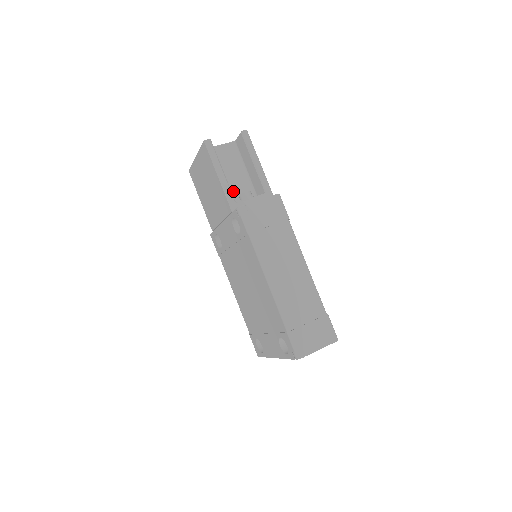
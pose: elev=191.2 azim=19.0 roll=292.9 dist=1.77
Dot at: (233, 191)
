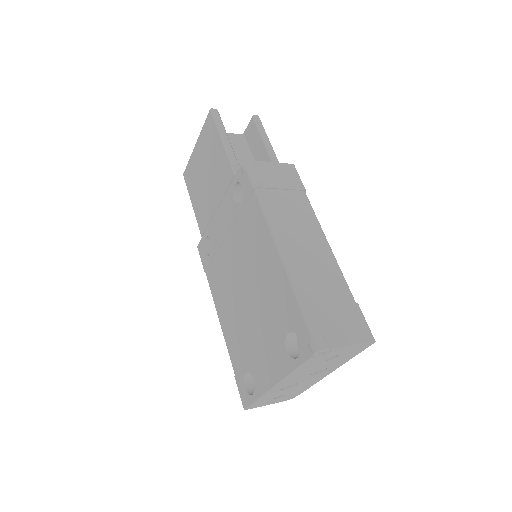
Dot at: occluded
